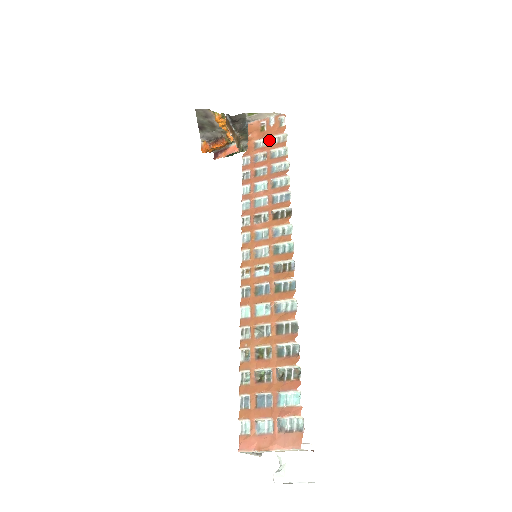
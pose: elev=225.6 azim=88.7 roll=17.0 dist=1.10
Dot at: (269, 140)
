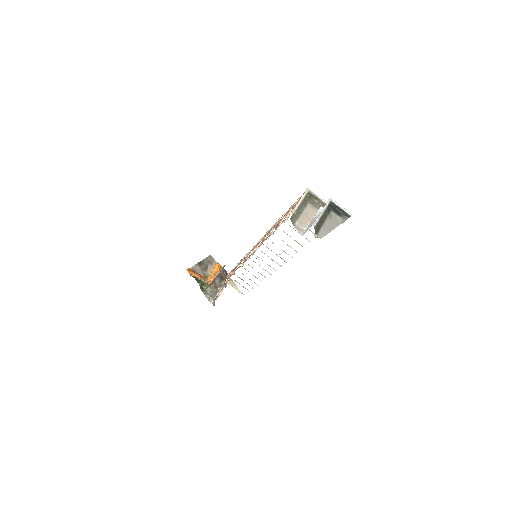
Dot at: occluded
